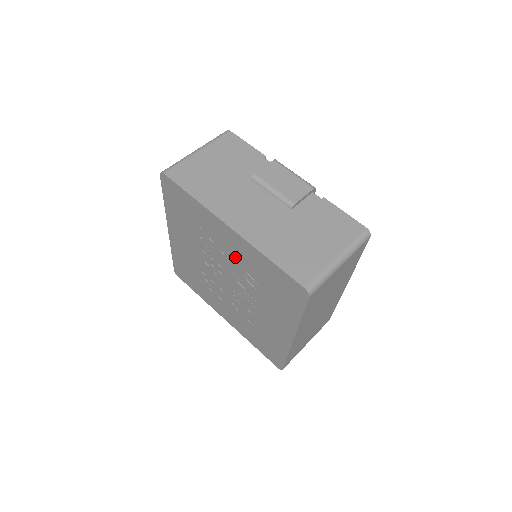
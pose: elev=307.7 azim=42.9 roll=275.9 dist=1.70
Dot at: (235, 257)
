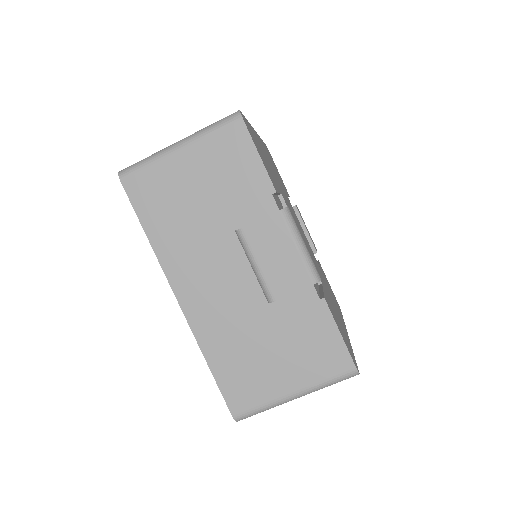
Dot at: occluded
